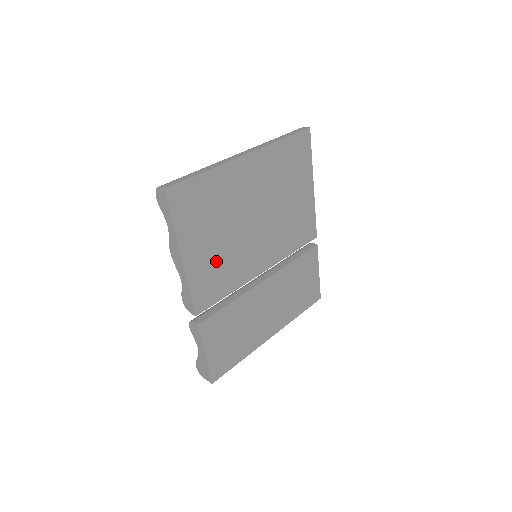
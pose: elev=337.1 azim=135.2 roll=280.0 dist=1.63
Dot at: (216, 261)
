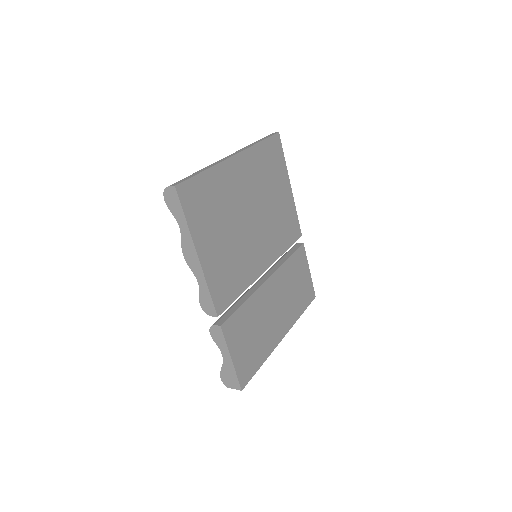
Dot at: (226, 259)
